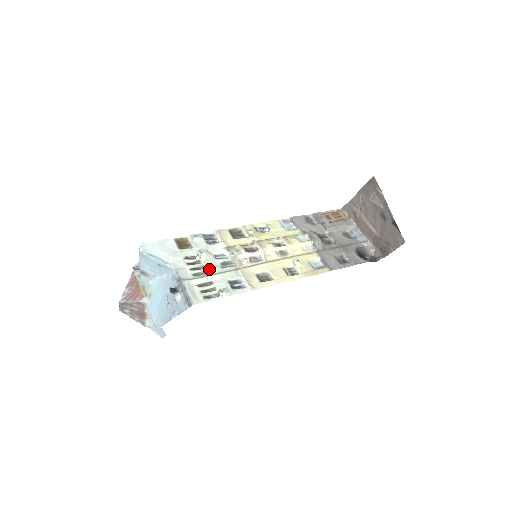
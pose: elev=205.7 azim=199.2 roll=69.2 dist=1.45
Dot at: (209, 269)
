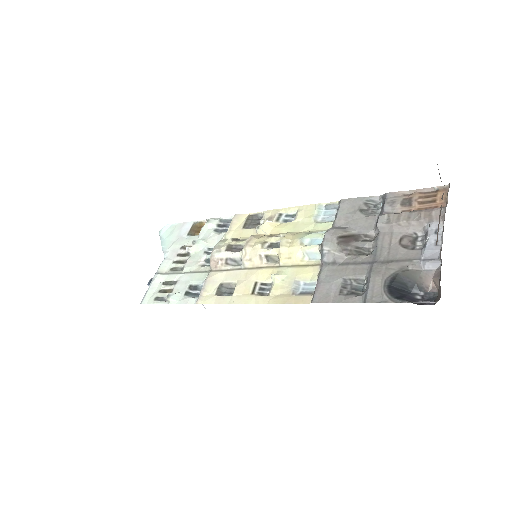
Dot at: (187, 265)
